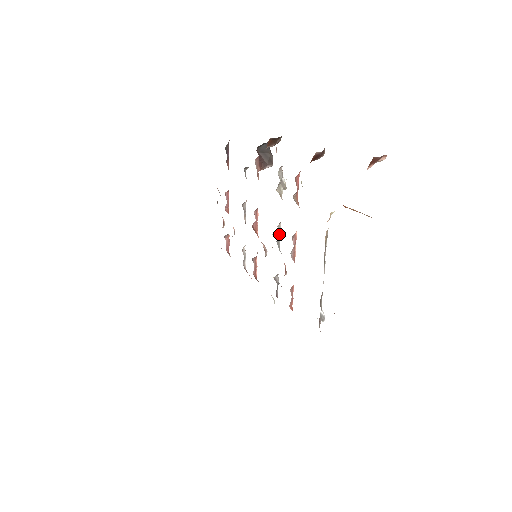
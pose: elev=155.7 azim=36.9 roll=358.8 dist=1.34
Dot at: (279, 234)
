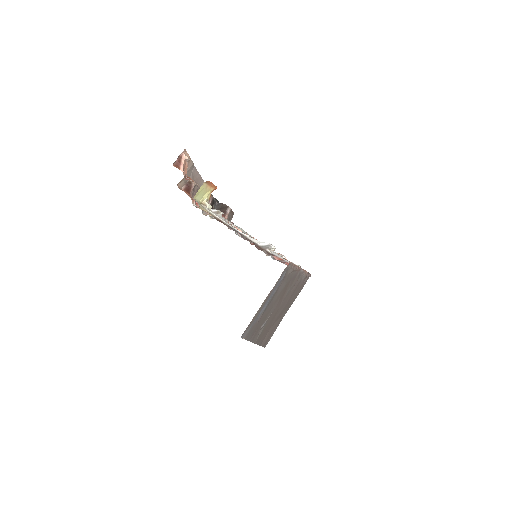
Dot at: occluded
